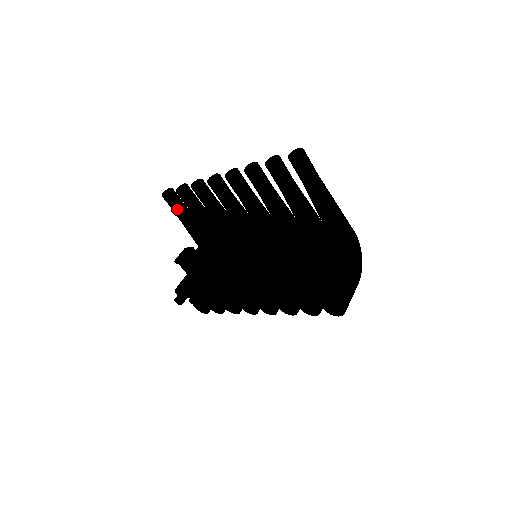
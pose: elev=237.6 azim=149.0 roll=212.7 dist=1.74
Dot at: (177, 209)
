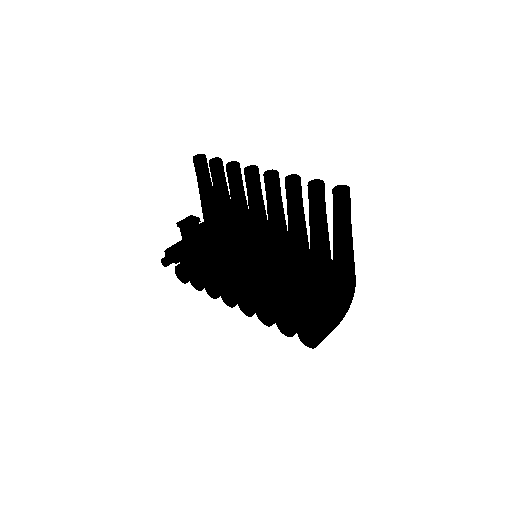
Dot at: (201, 177)
